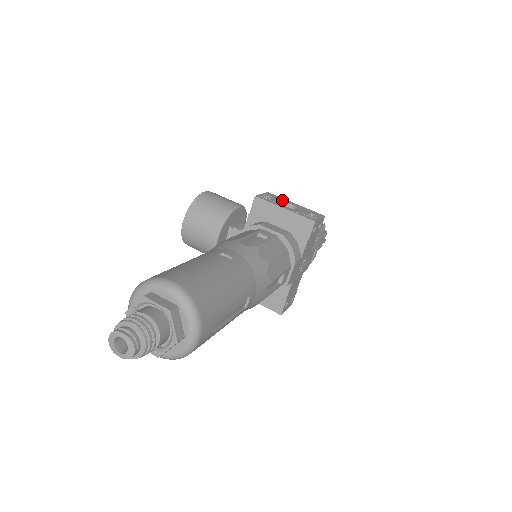
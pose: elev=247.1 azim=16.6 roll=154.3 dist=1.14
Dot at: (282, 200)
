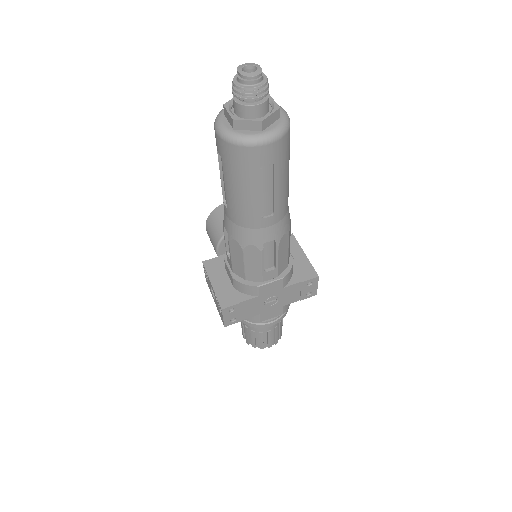
Dot at: occluded
